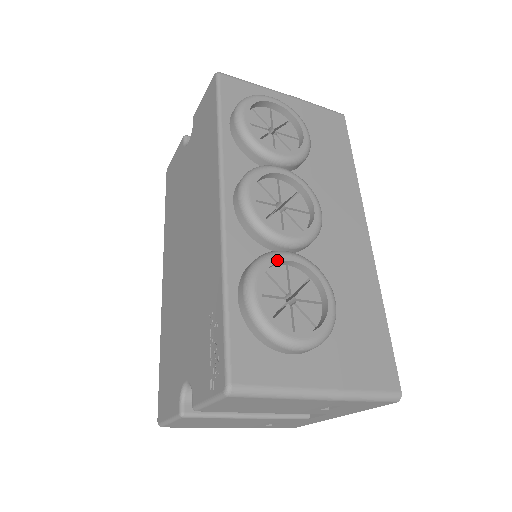
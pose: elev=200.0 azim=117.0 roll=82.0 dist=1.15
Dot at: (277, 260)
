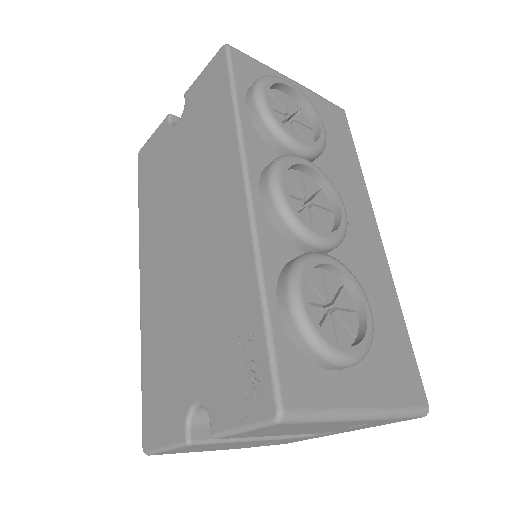
Dot at: (317, 263)
